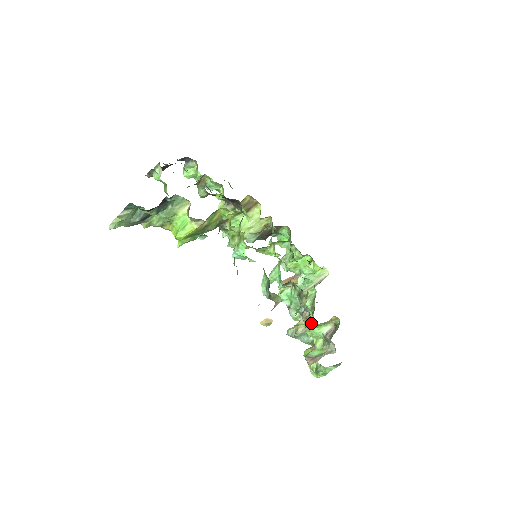
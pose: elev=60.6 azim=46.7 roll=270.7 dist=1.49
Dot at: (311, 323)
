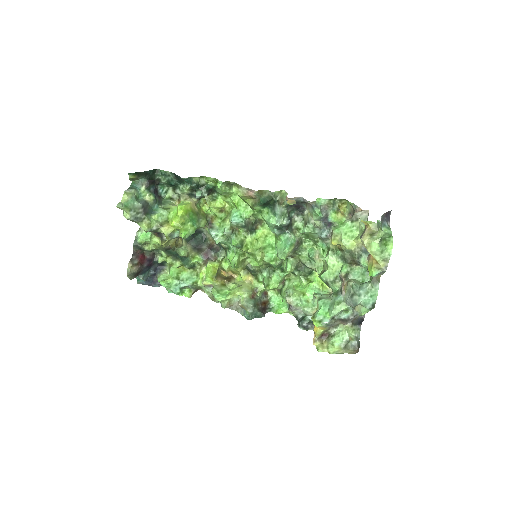
Dot at: (334, 227)
